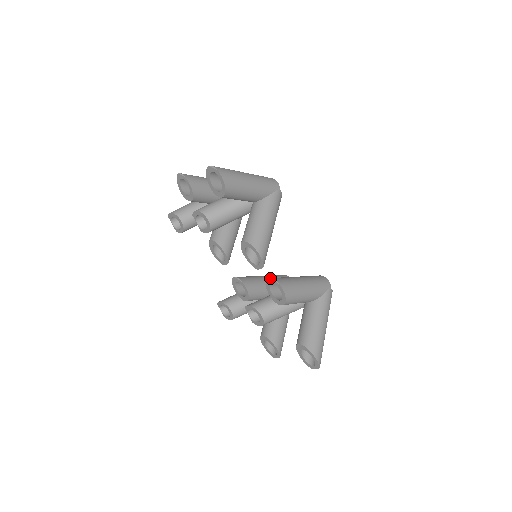
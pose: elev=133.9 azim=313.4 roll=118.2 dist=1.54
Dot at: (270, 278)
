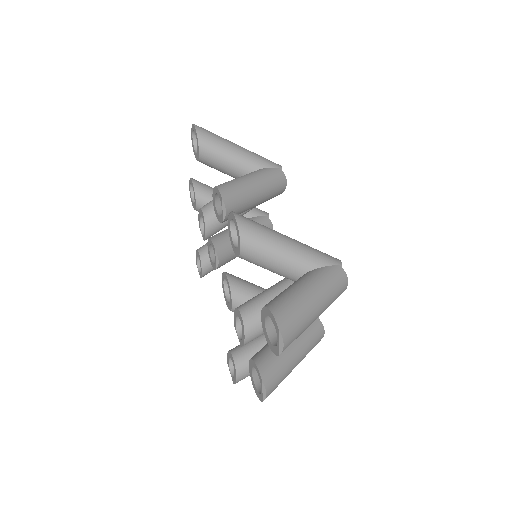
Dot at: (228, 215)
